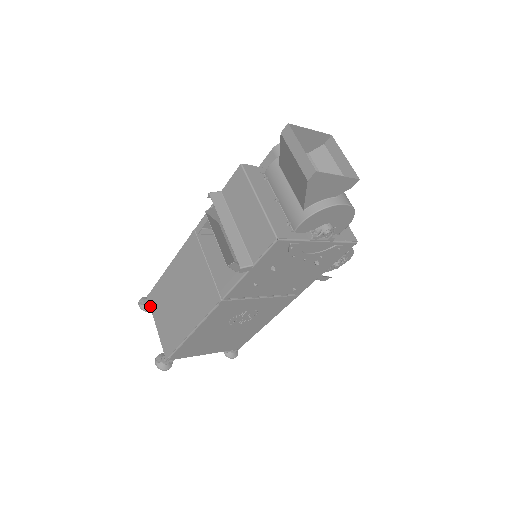
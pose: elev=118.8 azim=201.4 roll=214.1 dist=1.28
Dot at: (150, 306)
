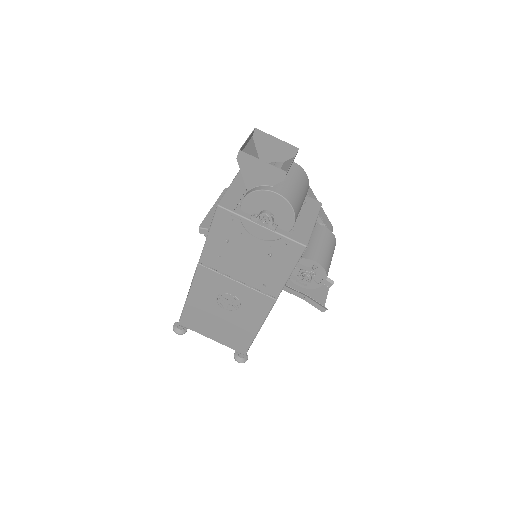
Dot at: occluded
